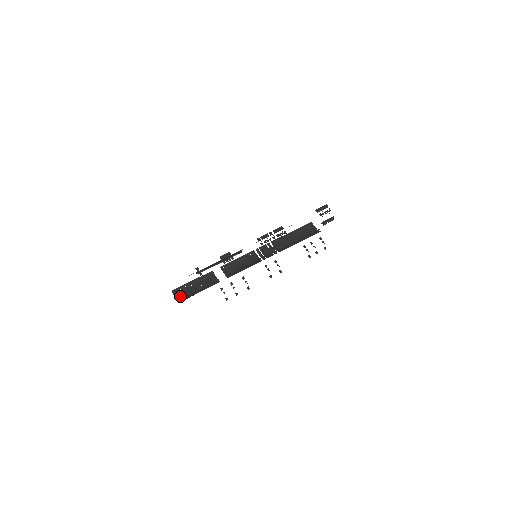
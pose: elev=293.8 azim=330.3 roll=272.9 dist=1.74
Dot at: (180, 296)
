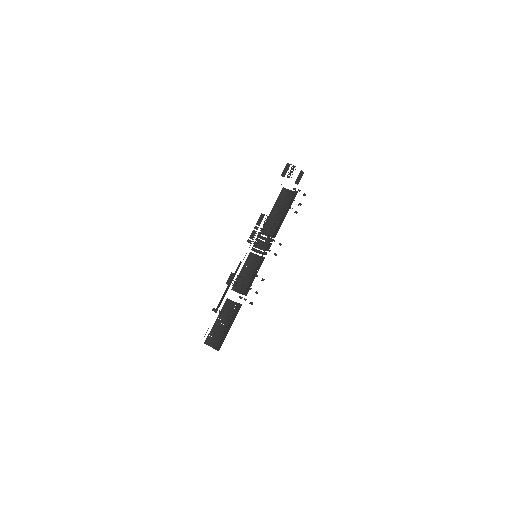
Dot at: (215, 343)
